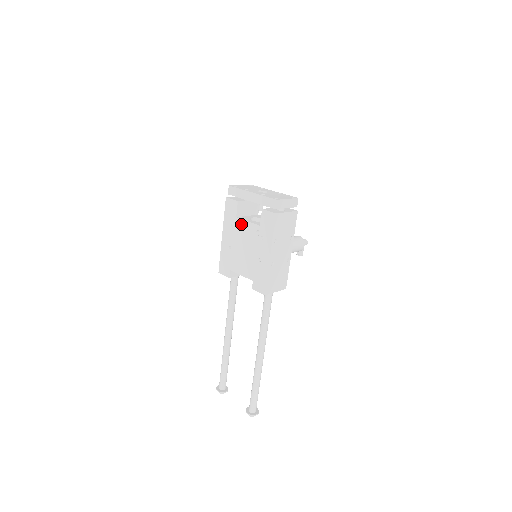
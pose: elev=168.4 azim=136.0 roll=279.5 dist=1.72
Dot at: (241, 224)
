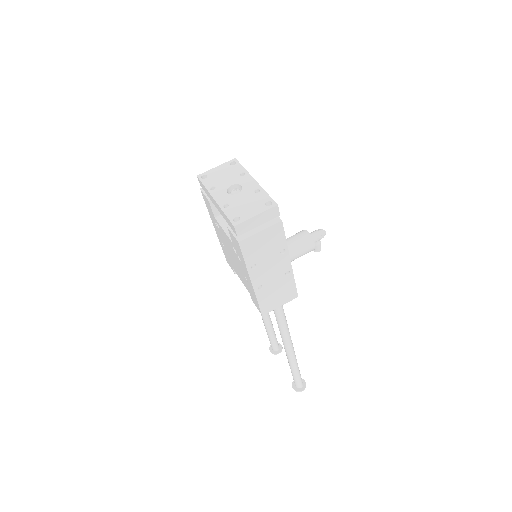
Dot at: (220, 229)
